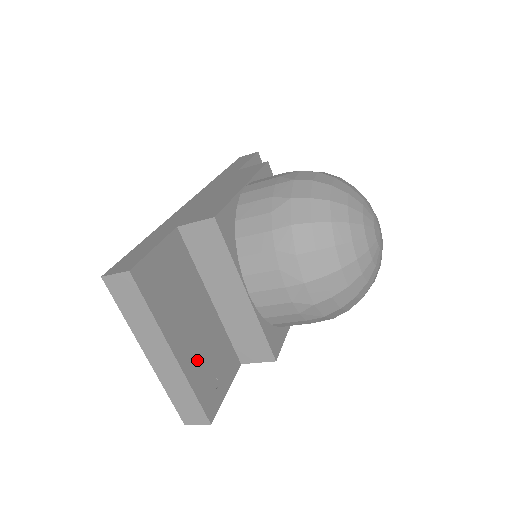
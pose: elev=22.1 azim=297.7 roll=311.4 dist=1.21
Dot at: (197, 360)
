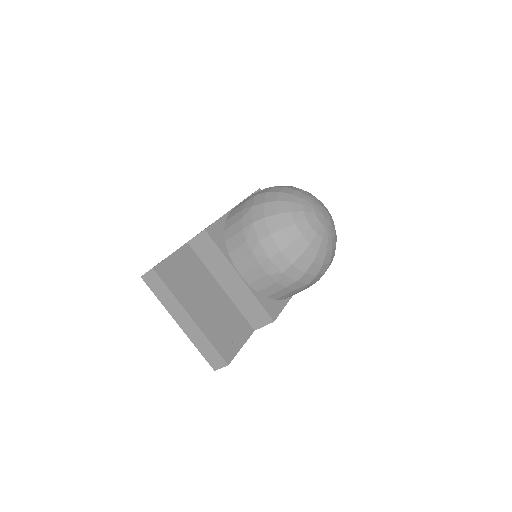
Dot at: (212, 323)
